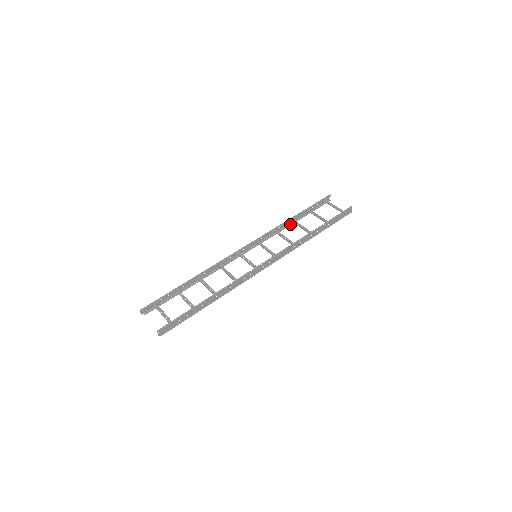
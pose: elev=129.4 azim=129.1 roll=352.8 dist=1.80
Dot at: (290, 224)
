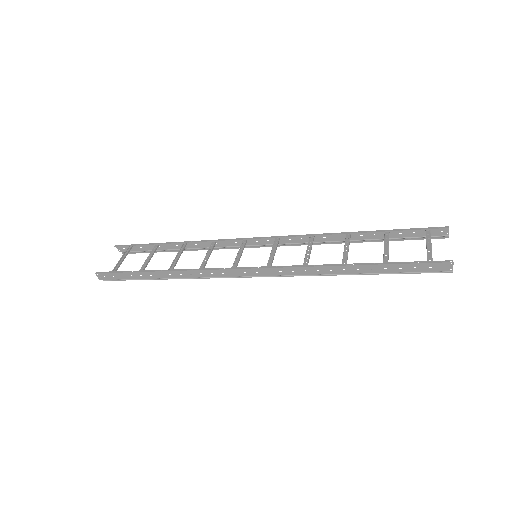
Dot at: occluded
